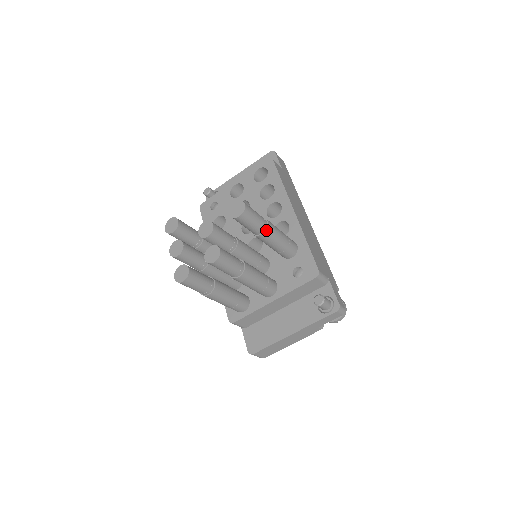
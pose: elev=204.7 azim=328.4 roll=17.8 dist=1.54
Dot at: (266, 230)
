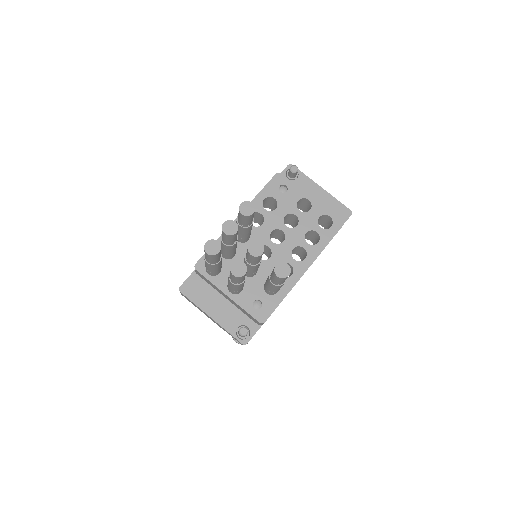
Dot at: (277, 286)
